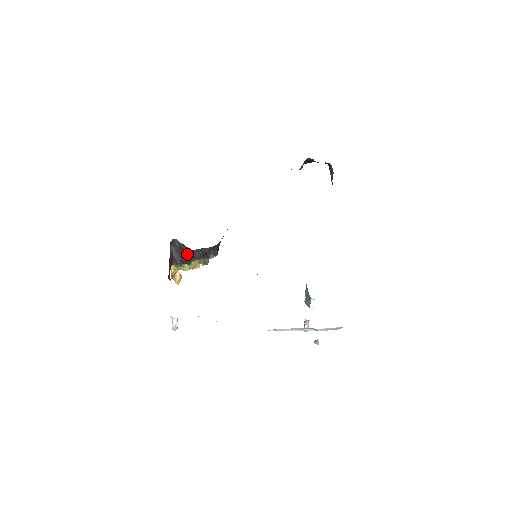
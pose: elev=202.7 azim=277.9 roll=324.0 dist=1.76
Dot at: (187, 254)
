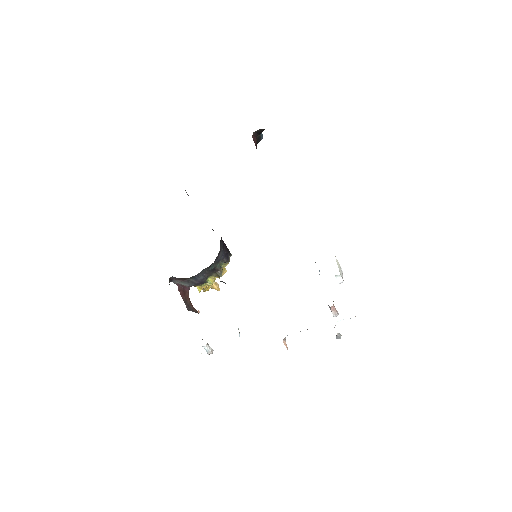
Dot at: (195, 278)
